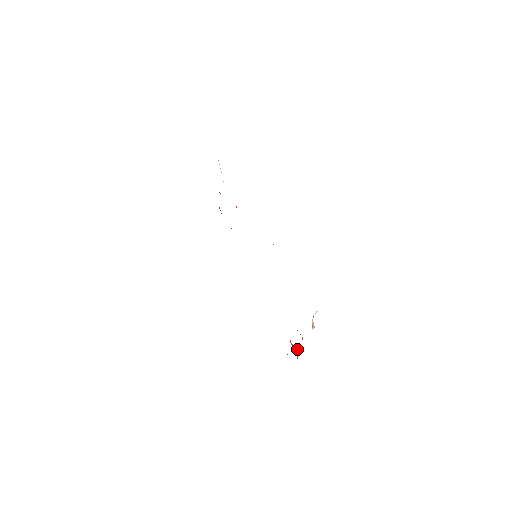
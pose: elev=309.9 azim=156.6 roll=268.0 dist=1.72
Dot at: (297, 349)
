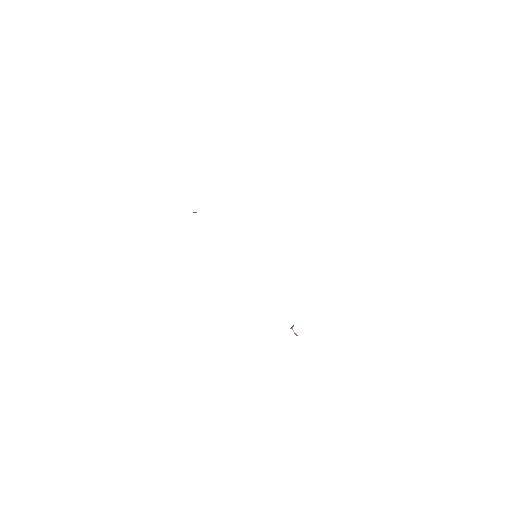
Dot at: occluded
